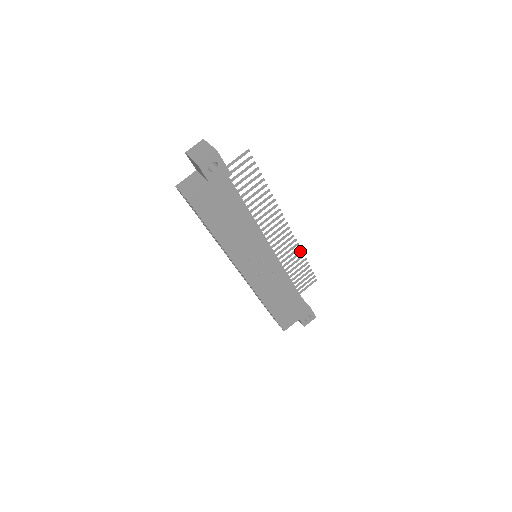
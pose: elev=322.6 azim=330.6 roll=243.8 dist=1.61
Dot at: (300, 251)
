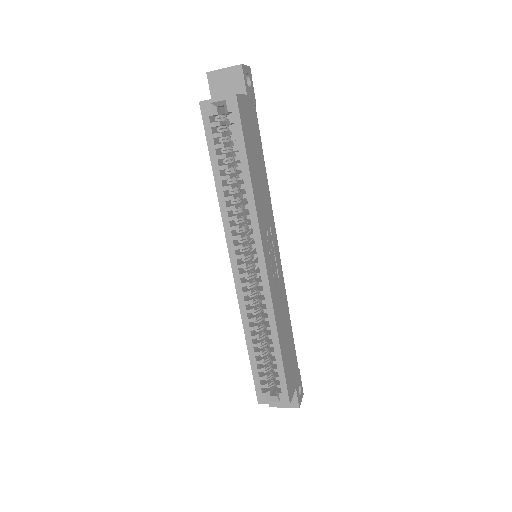
Dot at: occluded
